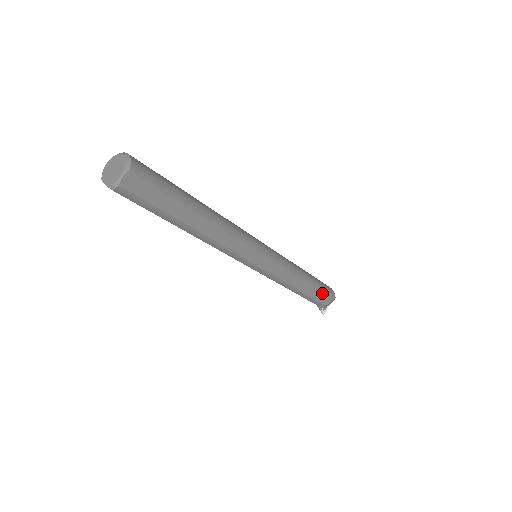
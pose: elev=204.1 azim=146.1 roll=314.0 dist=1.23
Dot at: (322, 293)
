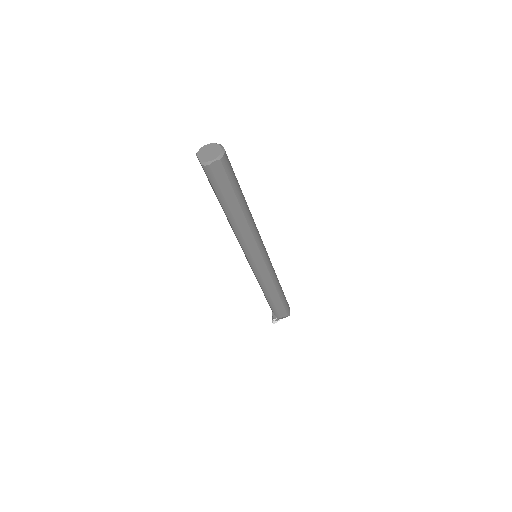
Dot at: (283, 307)
